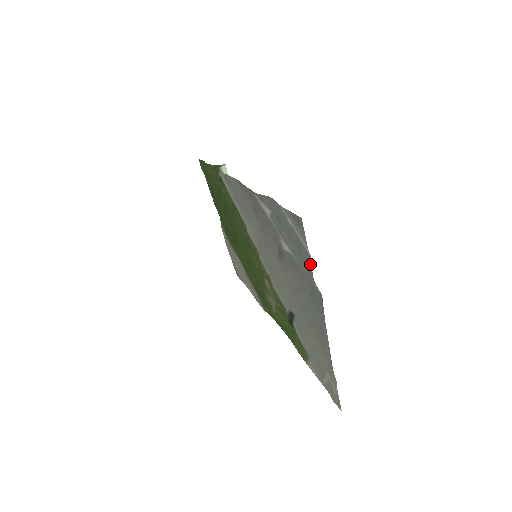
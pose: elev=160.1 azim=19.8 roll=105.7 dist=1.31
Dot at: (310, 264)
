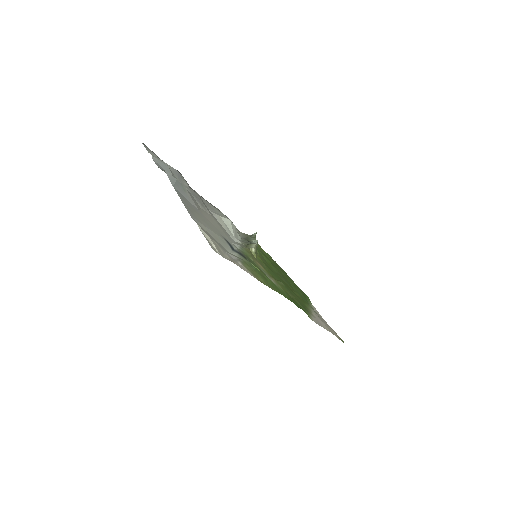
Dot at: (153, 160)
